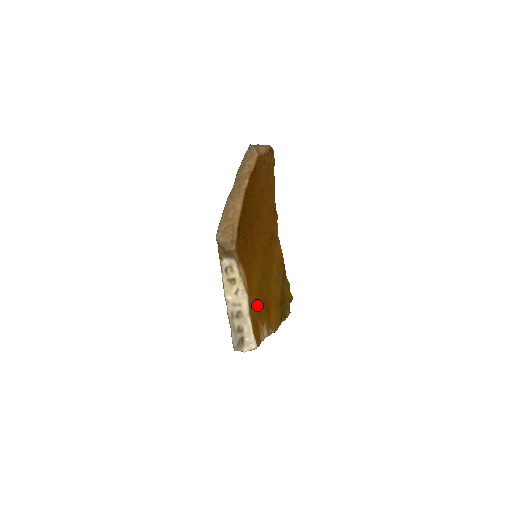
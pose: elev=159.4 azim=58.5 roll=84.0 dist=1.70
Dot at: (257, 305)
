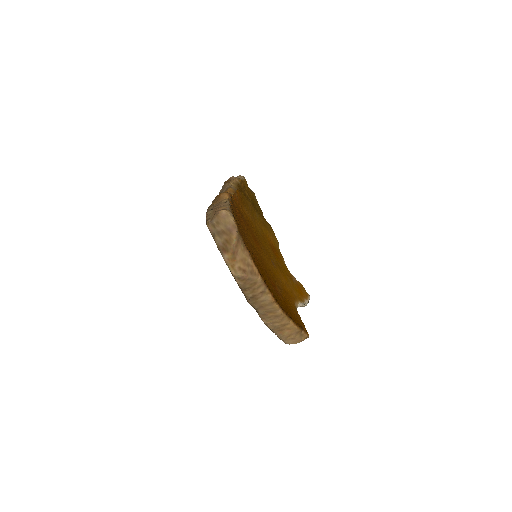
Dot at: (288, 279)
